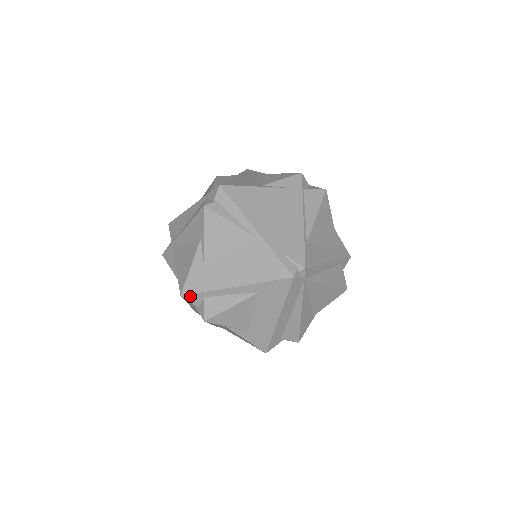
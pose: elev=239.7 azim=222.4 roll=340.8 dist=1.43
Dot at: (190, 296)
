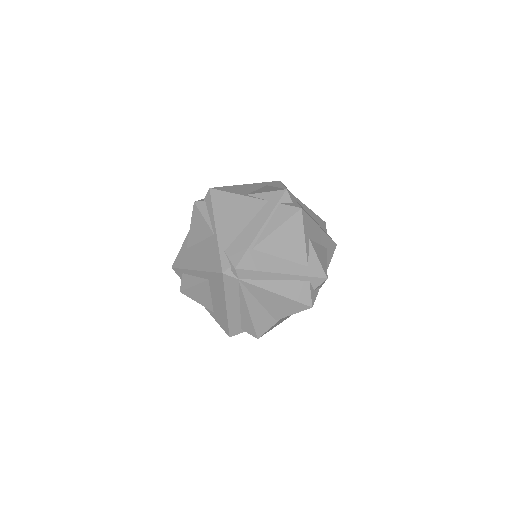
Dot at: (176, 270)
